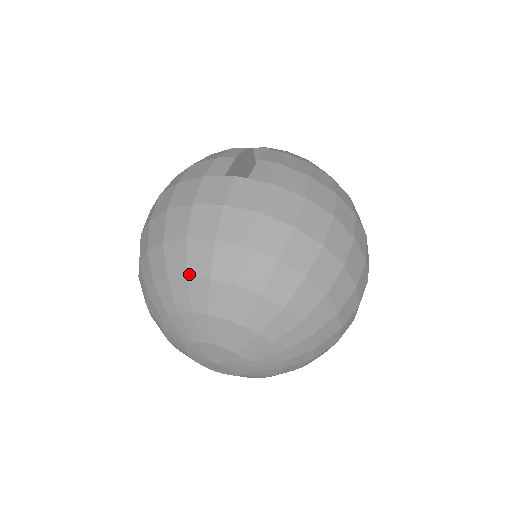
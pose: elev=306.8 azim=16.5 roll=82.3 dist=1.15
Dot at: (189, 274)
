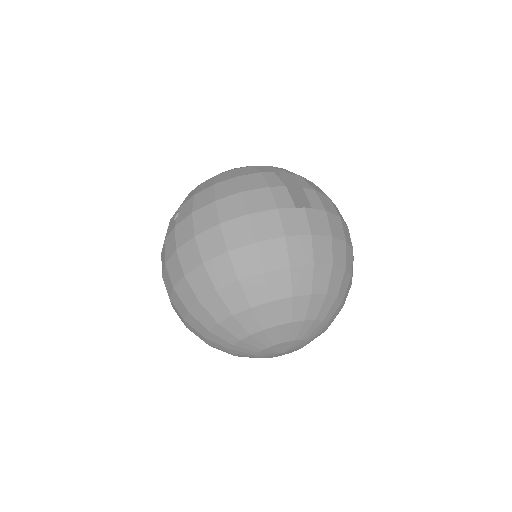
Dot at: (295, 294)
